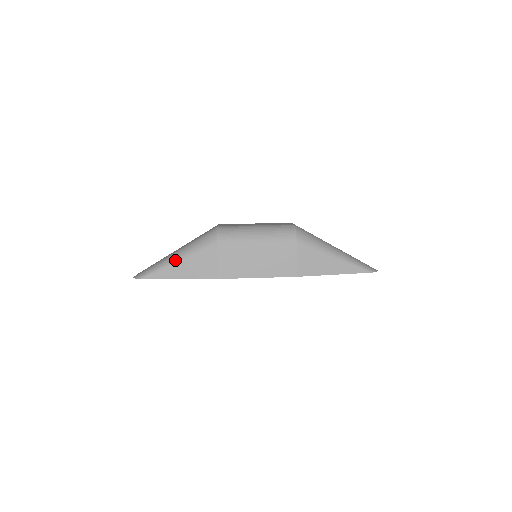
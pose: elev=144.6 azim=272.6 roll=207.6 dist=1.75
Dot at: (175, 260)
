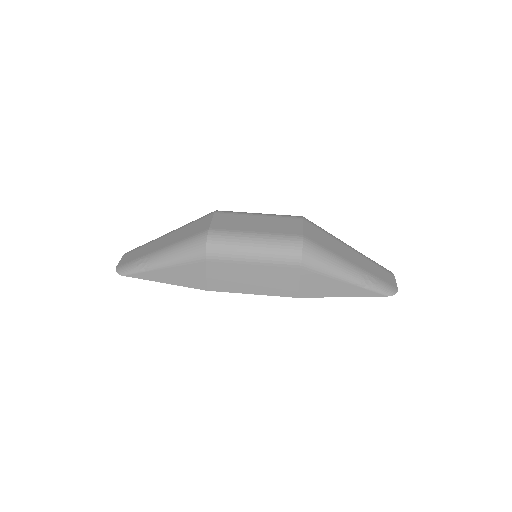
Dot at: (159, 264)
